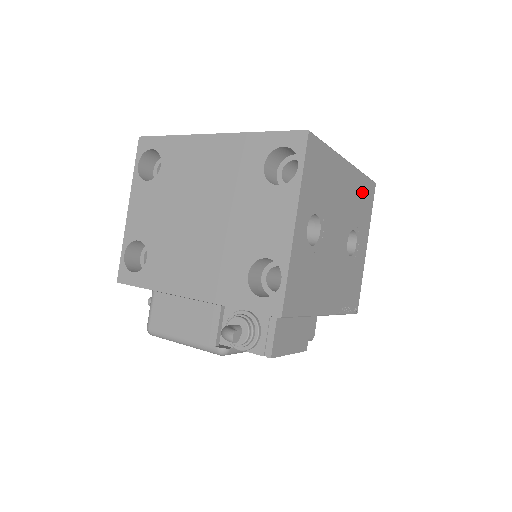
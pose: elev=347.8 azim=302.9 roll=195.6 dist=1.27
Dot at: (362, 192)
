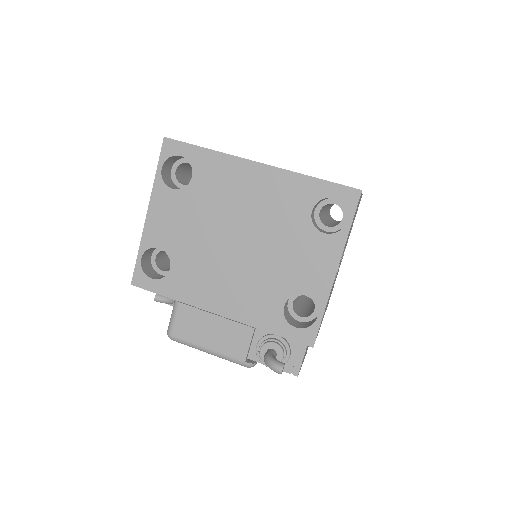
Dot at: occluded
